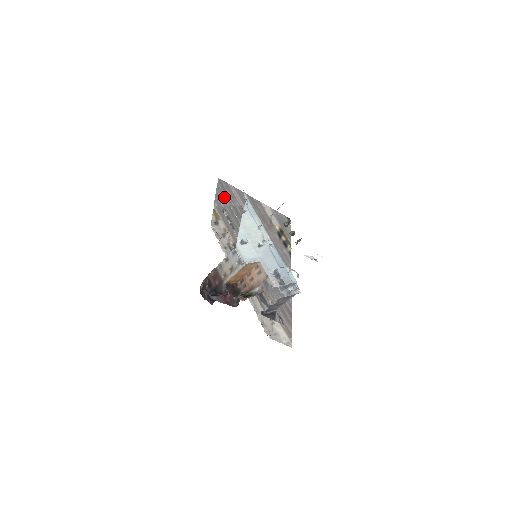
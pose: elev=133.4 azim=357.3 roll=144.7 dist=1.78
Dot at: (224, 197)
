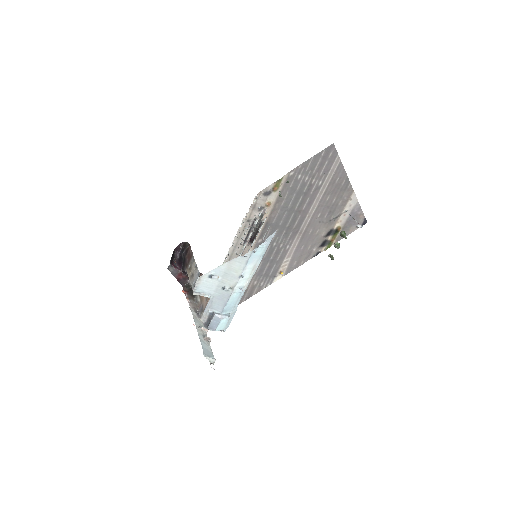
Dot at: (312, 169)
